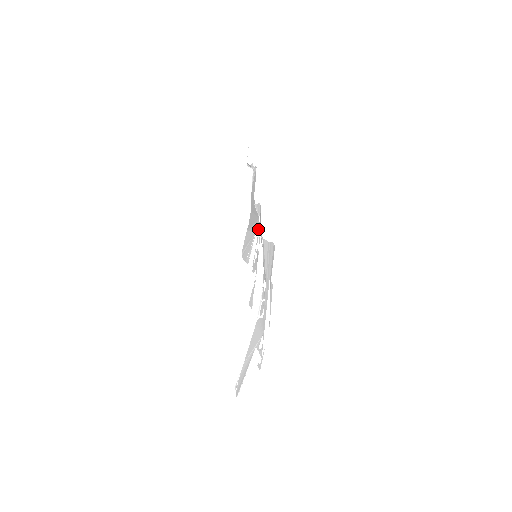
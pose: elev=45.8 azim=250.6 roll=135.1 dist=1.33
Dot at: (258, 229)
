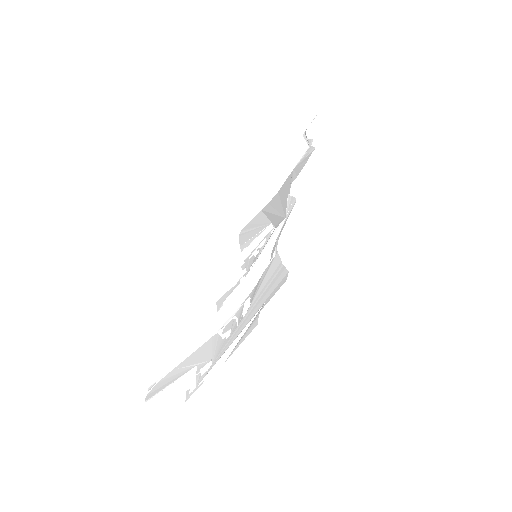
Dot at: (277, 229)
